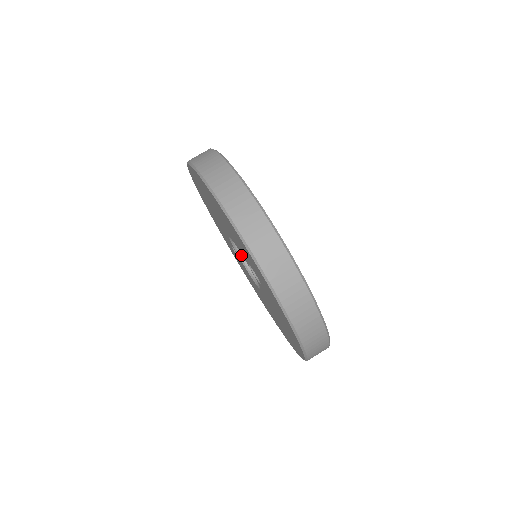
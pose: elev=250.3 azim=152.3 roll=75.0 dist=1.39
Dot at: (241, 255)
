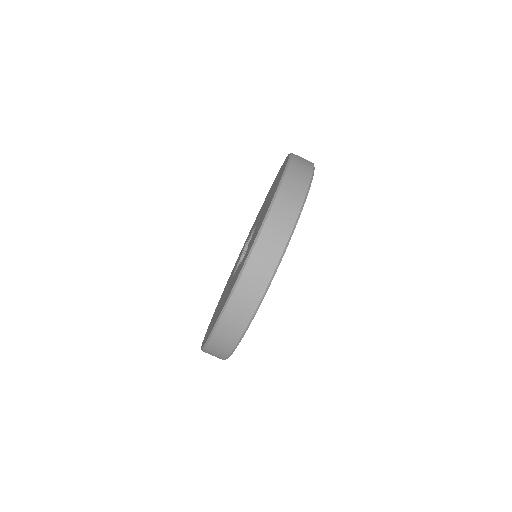
Dot at: occluded
